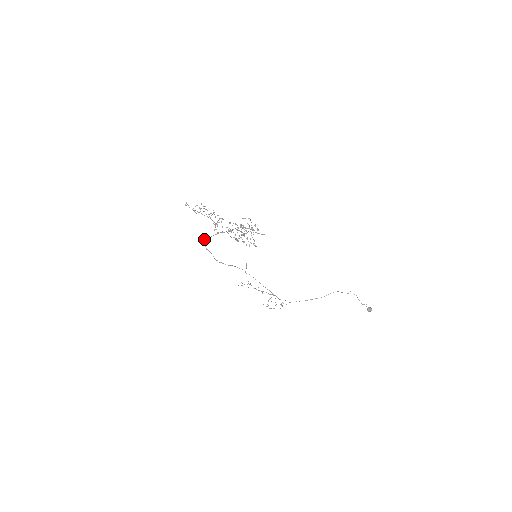
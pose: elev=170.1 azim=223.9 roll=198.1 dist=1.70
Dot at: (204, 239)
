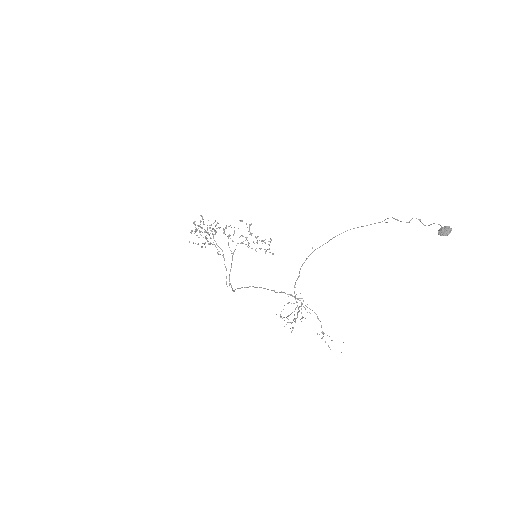
Dot at: occluded
